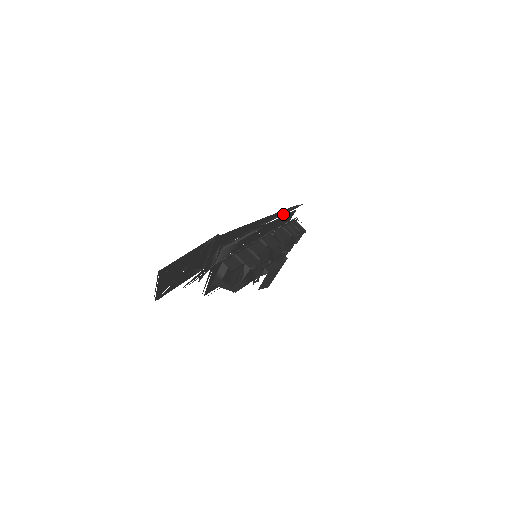
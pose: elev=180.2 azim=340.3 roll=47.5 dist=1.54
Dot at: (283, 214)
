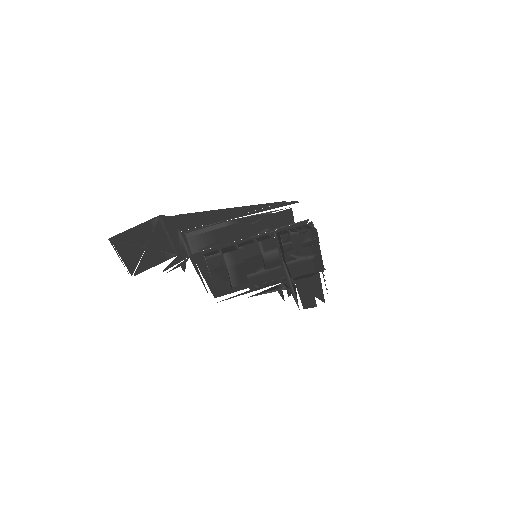
Dot at: (266, 210)
